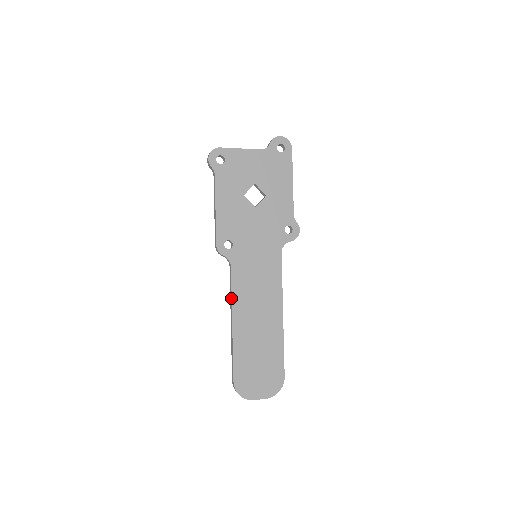
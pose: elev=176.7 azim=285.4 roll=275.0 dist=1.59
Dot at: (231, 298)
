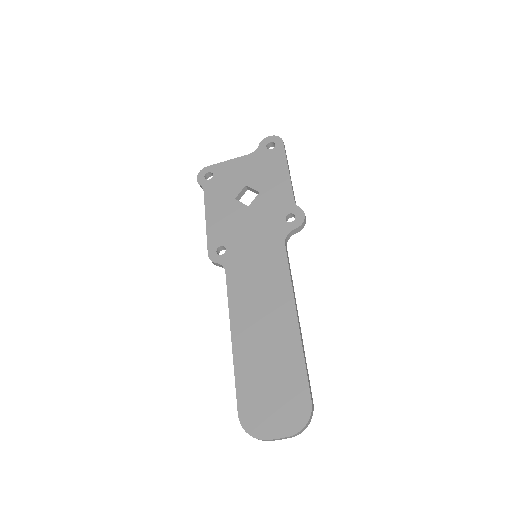
Dot at: (228, 307)
